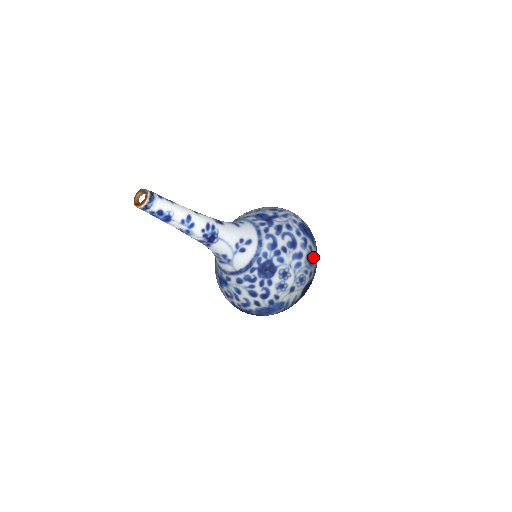
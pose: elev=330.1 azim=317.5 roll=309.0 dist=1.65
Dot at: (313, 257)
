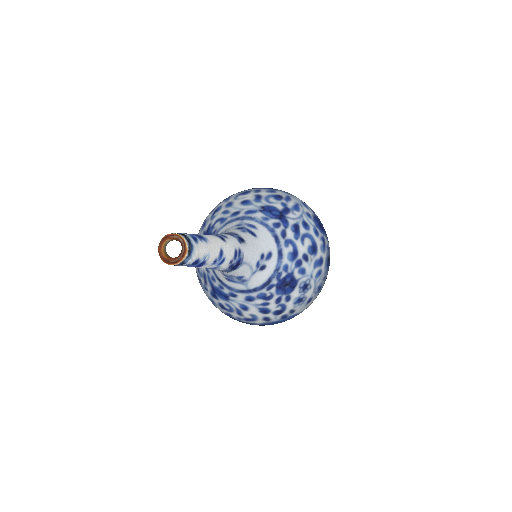
Dot at: (329, 258)
